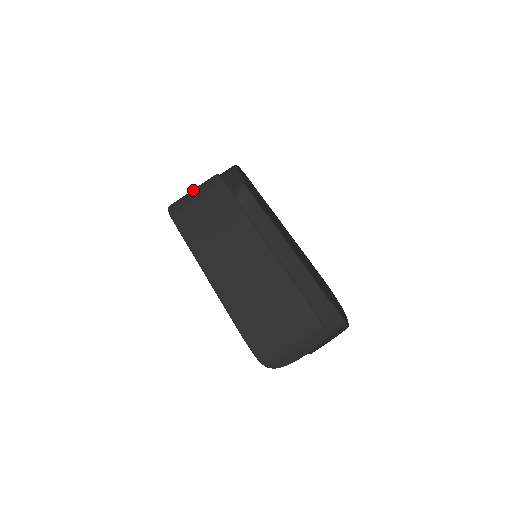
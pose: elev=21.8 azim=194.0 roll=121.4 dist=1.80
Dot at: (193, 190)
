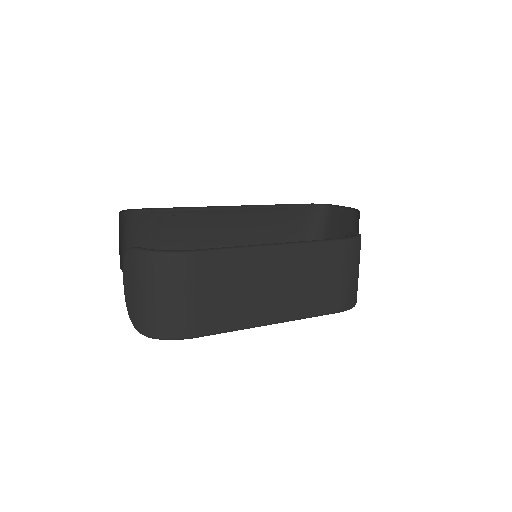
Dot at: (155, 295)
